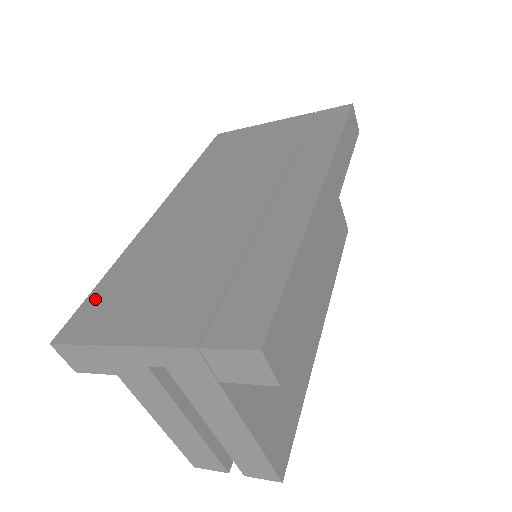
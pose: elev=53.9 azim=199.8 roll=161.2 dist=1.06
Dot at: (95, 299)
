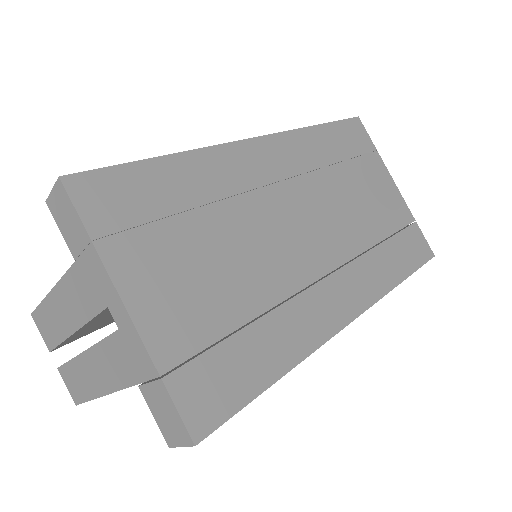
Dot at: (134, 178)
